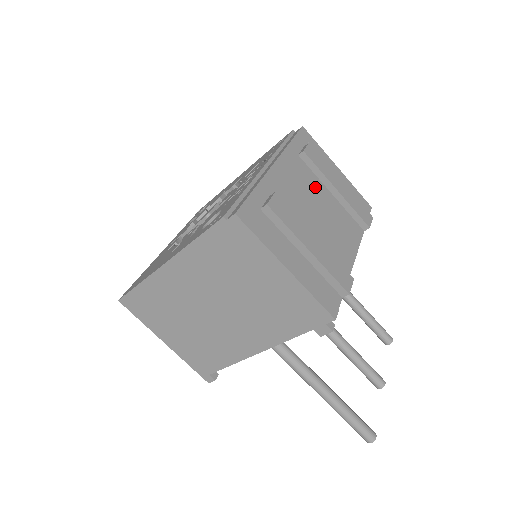
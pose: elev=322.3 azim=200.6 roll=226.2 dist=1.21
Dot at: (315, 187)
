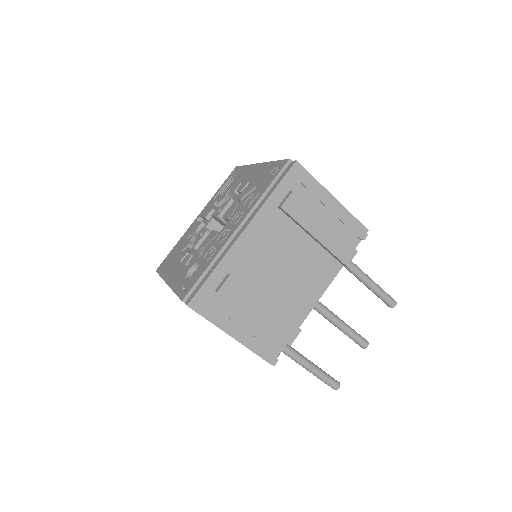
Dot at: (290, 239)
